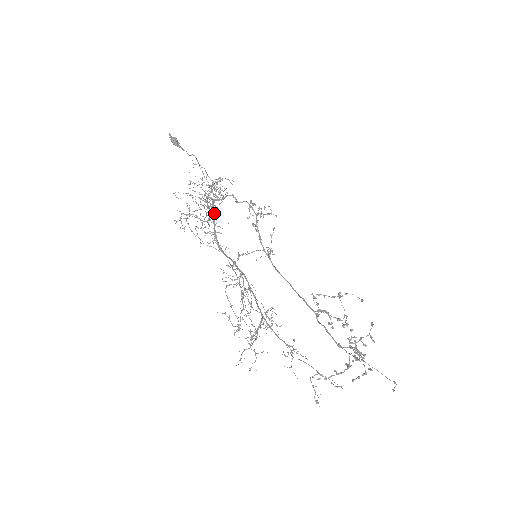
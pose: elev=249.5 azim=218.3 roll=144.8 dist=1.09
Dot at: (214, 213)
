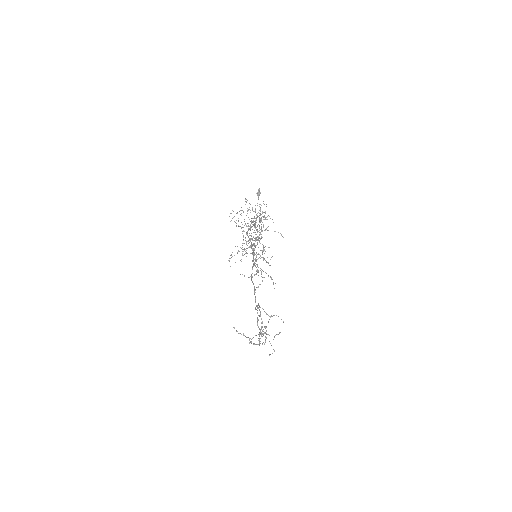
Dot at: (254, 225)
